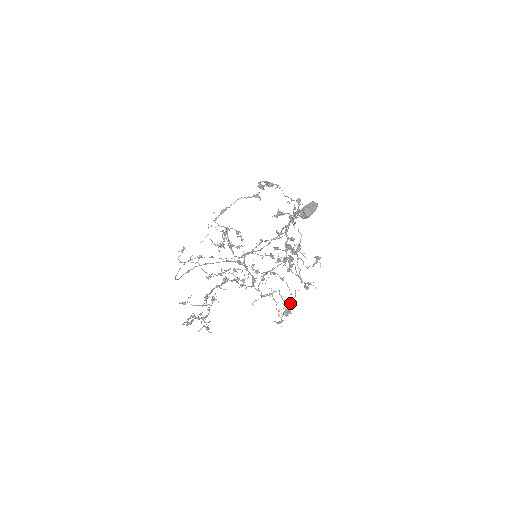
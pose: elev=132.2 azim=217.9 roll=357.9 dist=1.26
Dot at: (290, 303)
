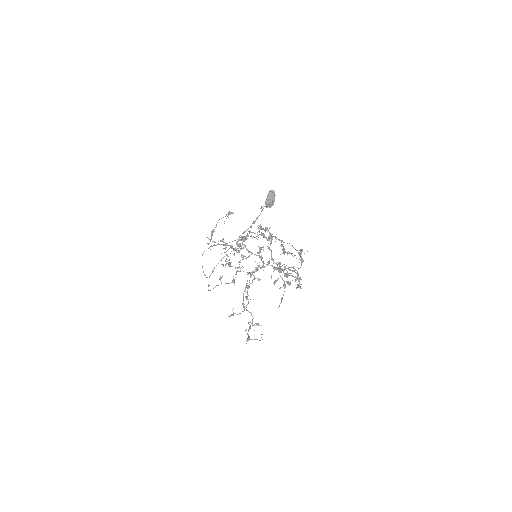
Dot at: (298, 278)
